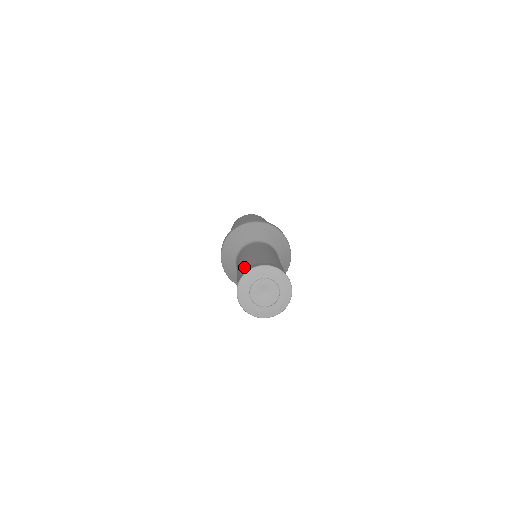
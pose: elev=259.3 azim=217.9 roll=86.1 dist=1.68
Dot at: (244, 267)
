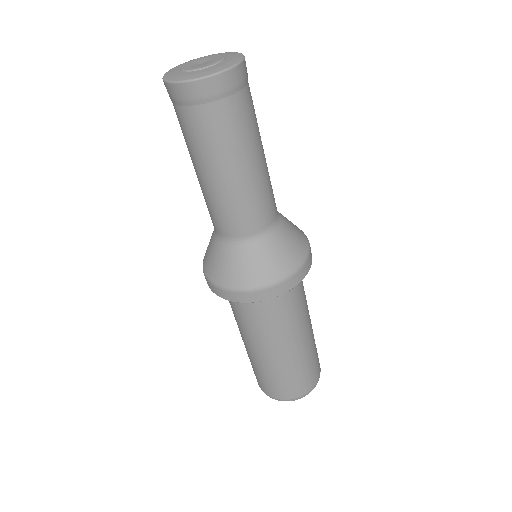
Dot at: occluded
